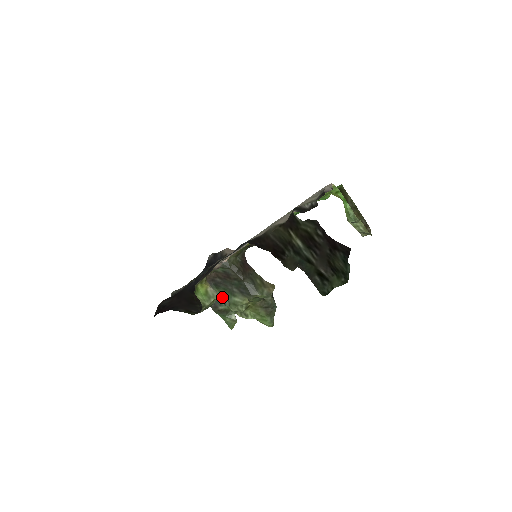
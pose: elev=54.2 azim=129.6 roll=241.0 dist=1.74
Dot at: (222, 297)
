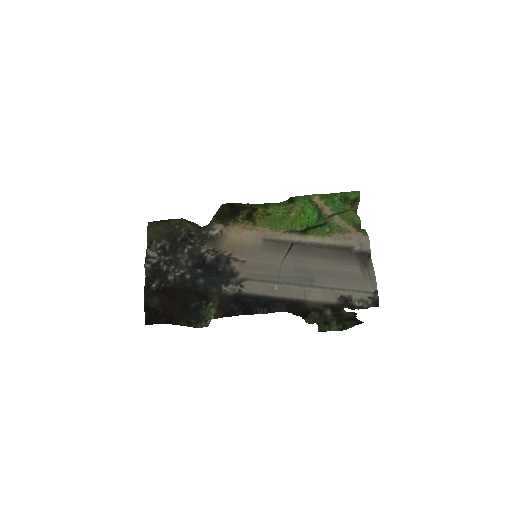
Dot at: occluded
